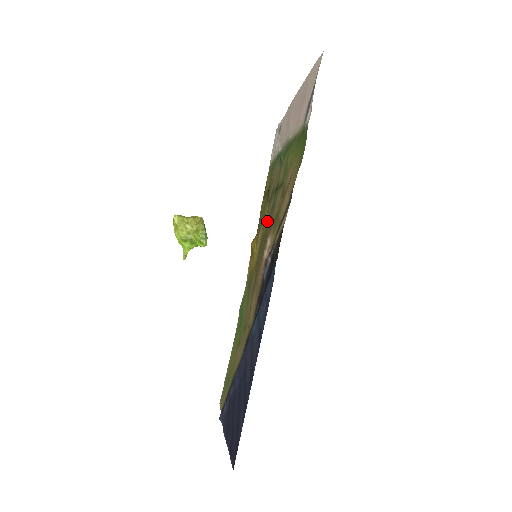
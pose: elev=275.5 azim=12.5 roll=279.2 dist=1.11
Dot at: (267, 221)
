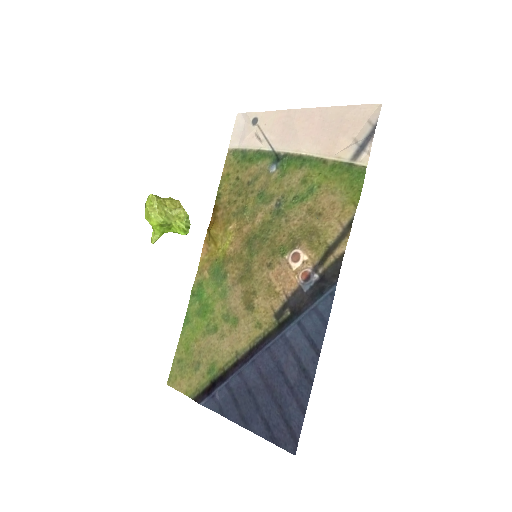
Dot at: (261, 221)
